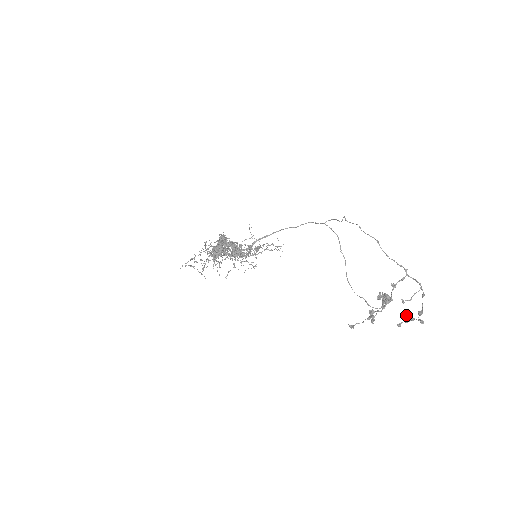
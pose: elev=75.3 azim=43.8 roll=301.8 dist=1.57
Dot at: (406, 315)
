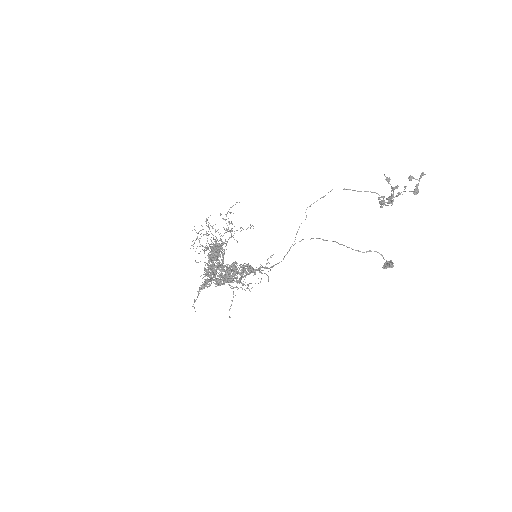
Dot at: (410, 176)
